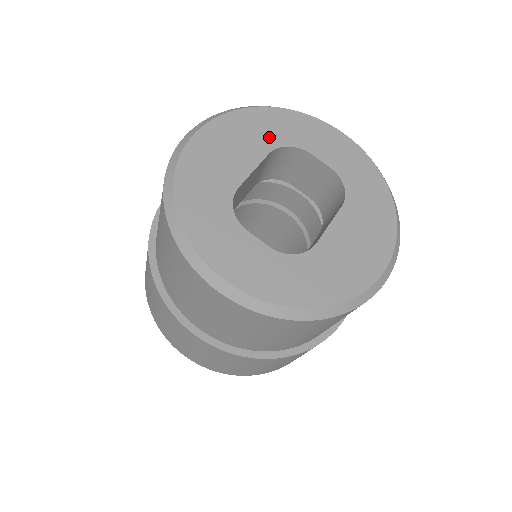
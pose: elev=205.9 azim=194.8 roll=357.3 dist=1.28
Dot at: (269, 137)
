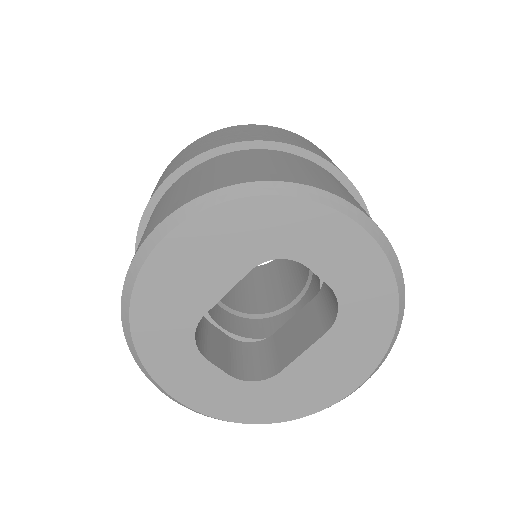
Dot at: (256, 246)
